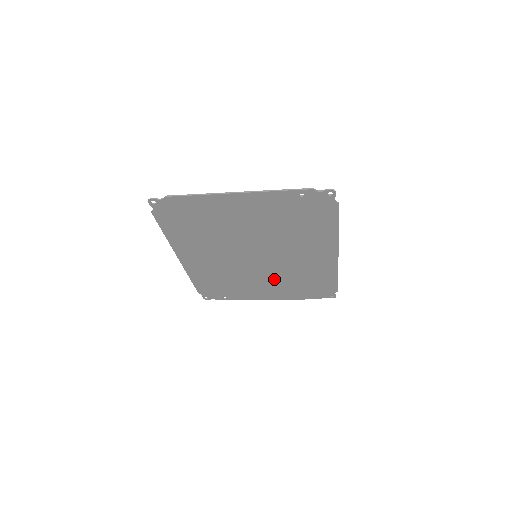
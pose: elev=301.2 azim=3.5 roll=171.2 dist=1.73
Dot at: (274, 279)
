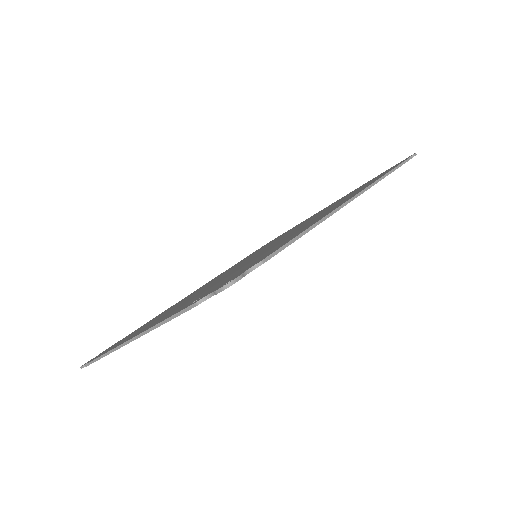
Dot at: occluded
